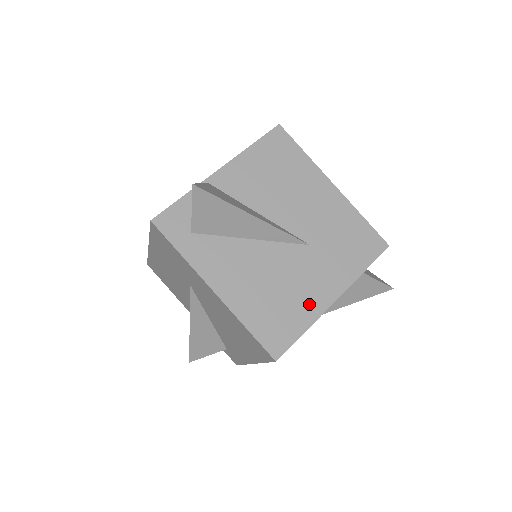
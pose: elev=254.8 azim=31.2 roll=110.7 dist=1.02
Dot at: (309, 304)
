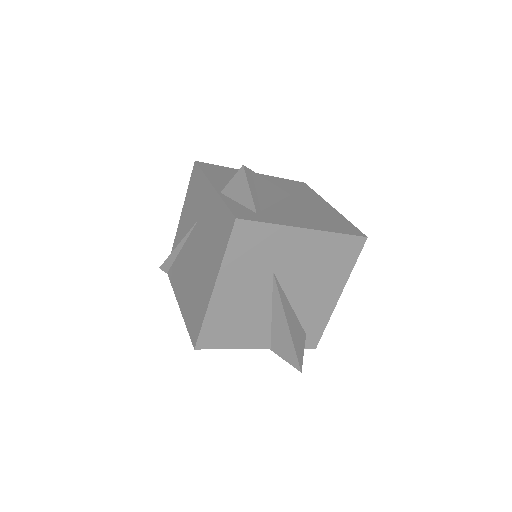
Dot at: (332, 213)
